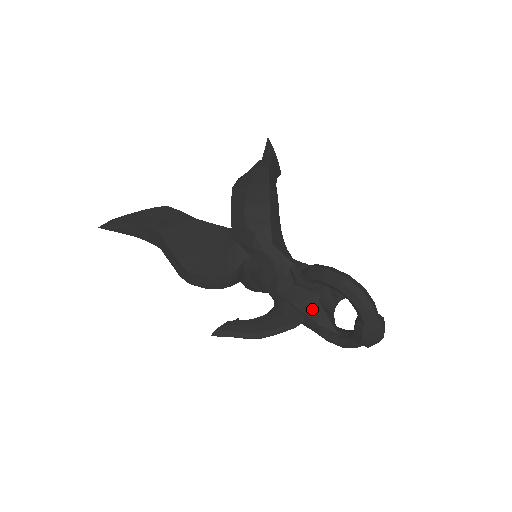
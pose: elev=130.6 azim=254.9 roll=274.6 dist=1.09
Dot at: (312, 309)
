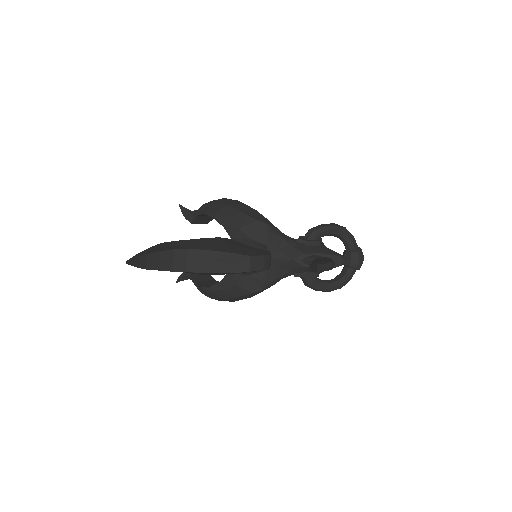
Dot at: (330, 251)
